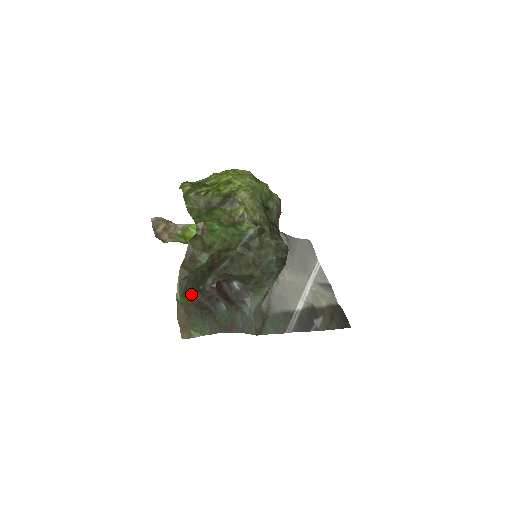
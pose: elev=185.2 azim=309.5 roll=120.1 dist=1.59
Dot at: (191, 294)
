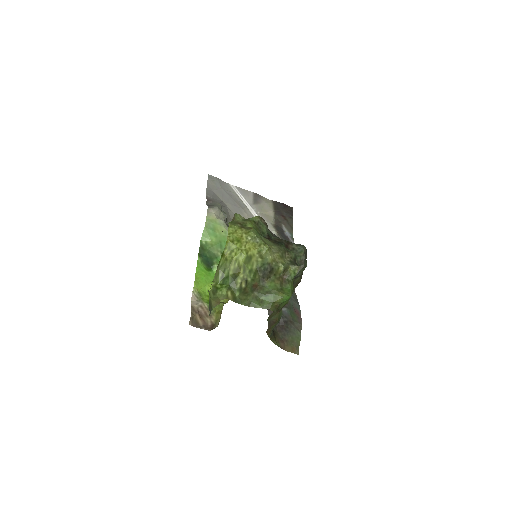
Dot at: (273, 330)
